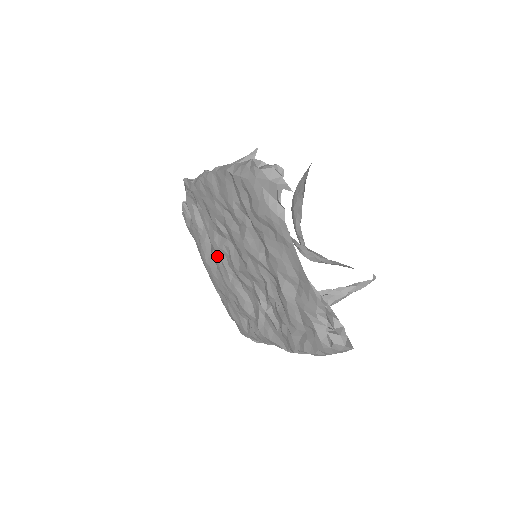
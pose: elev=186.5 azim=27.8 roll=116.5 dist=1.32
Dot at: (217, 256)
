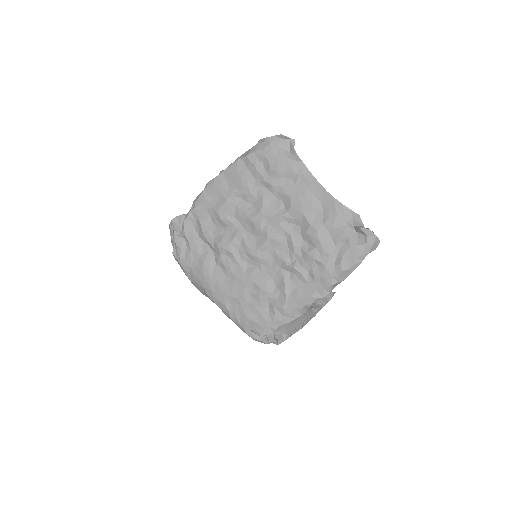
Dot at: (226, 258)
